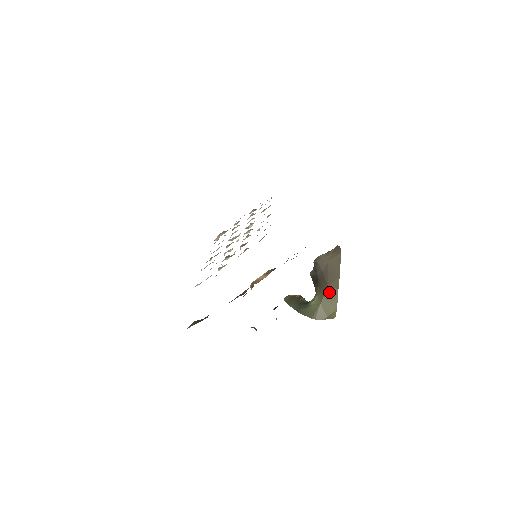
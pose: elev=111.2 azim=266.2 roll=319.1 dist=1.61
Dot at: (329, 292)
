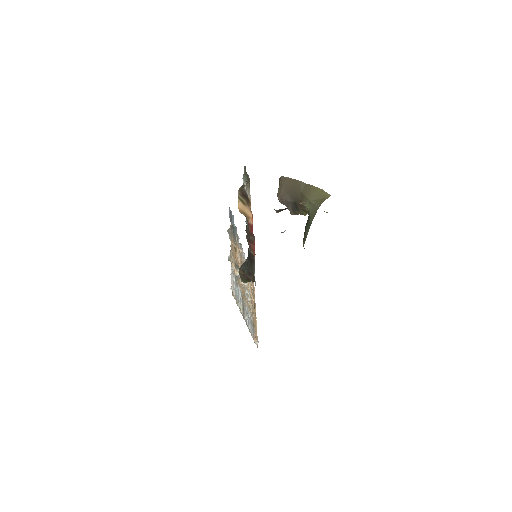
Dot at: (305, 192)
